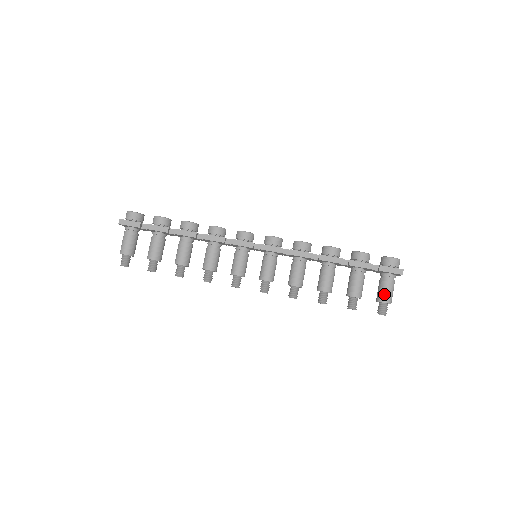
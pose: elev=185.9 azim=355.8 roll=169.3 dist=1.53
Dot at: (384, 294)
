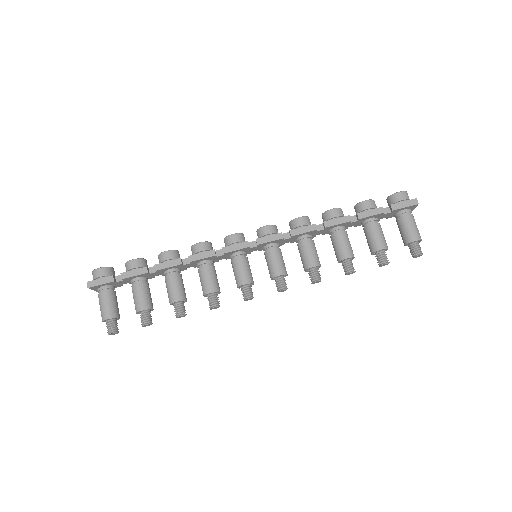
Dot at: (410, 232)
